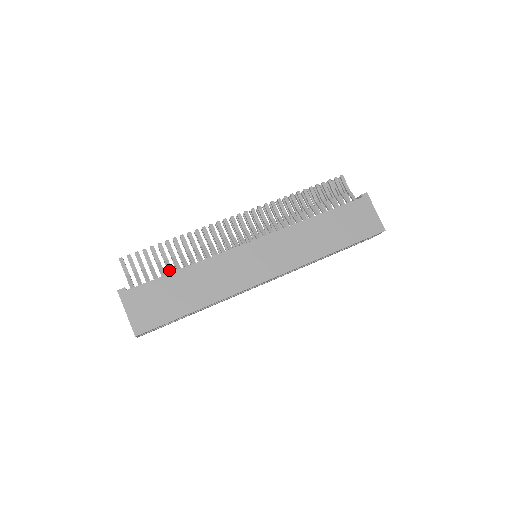
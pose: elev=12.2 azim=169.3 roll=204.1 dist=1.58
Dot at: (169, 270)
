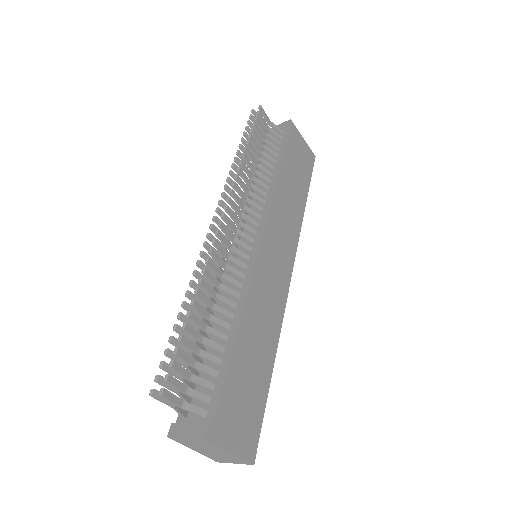
Dot at: (219, 350)
